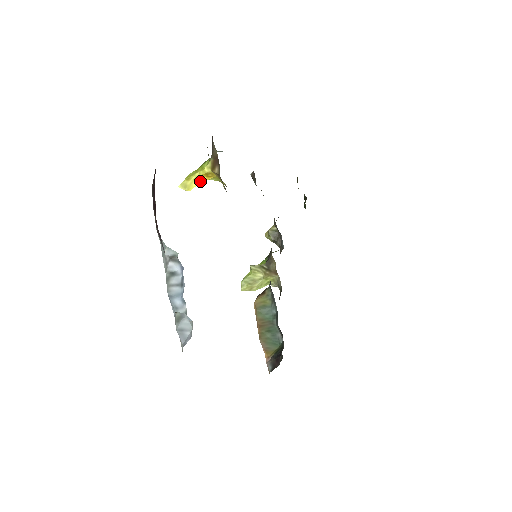
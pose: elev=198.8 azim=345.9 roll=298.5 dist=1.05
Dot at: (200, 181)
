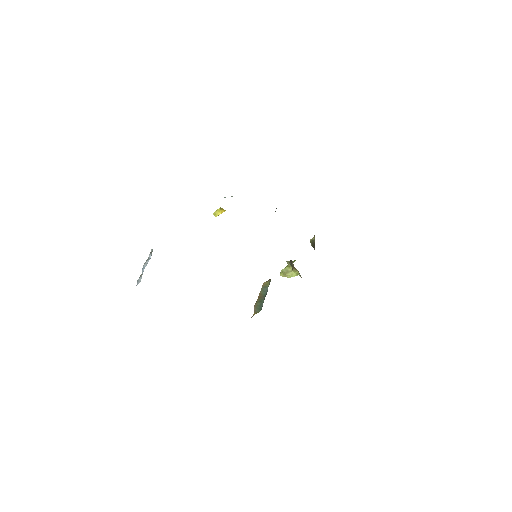
Dot at: (221, 212)
